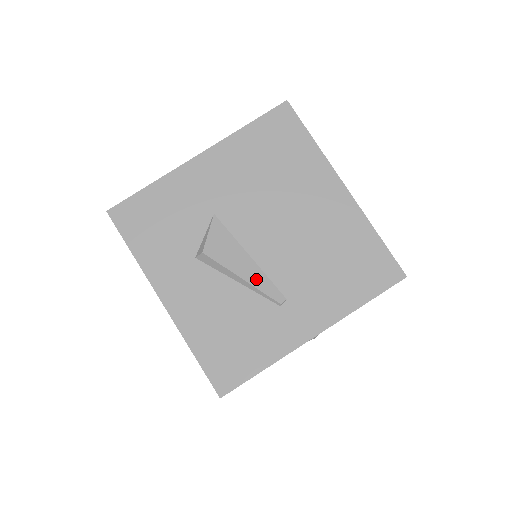
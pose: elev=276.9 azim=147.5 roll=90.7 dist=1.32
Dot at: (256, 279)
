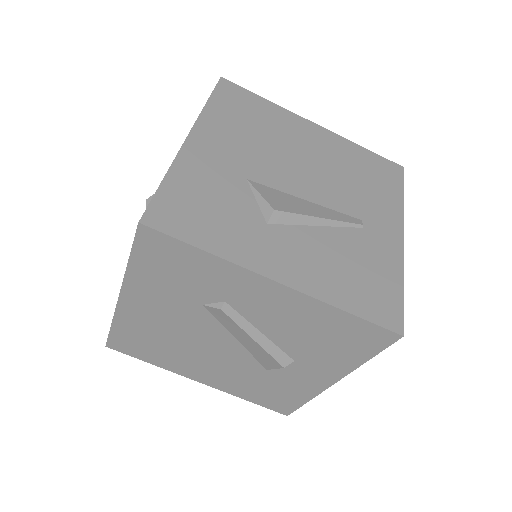
Dot at: (329, 214)
